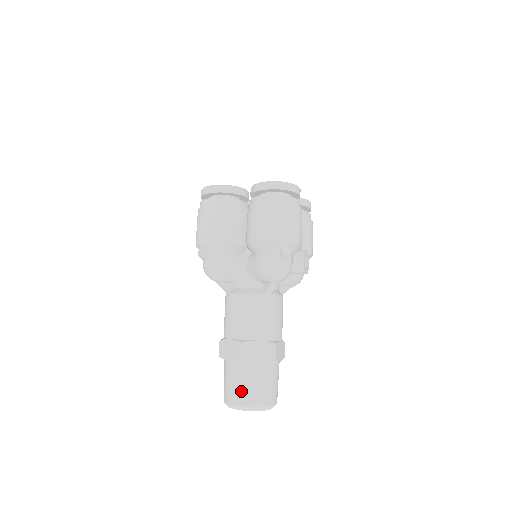
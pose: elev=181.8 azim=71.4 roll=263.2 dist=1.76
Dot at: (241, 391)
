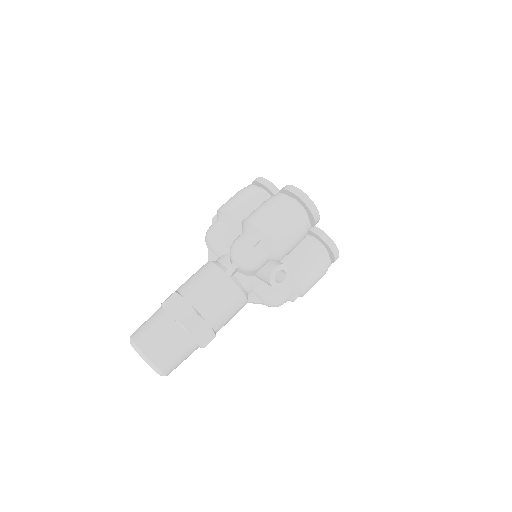
Dot at: (143, 329)
